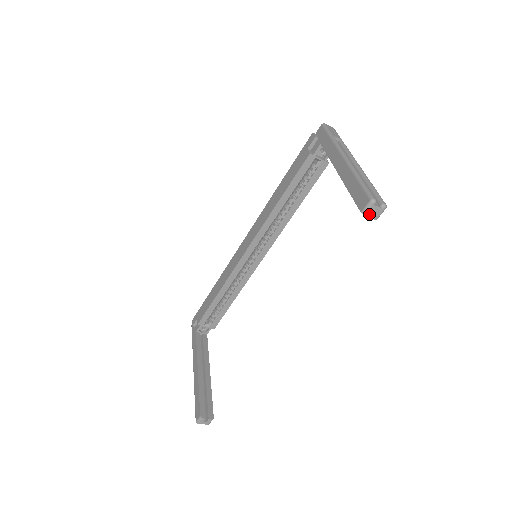
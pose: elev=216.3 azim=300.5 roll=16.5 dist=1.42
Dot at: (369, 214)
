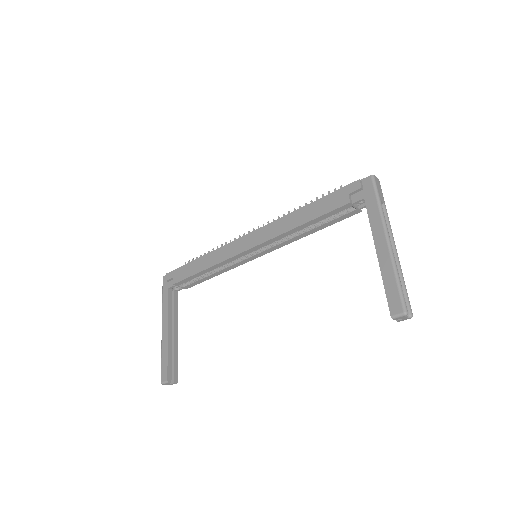
Dot at: (396, 319)
